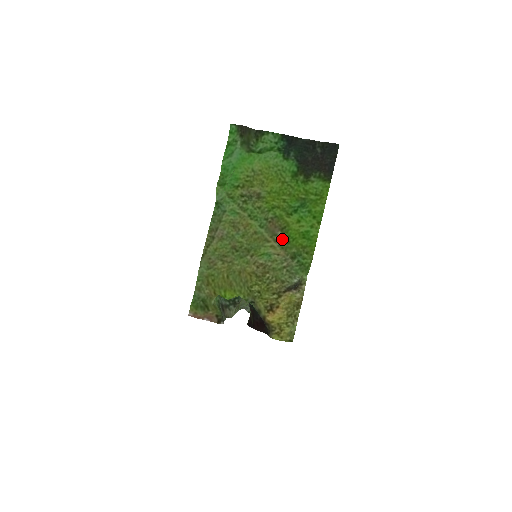
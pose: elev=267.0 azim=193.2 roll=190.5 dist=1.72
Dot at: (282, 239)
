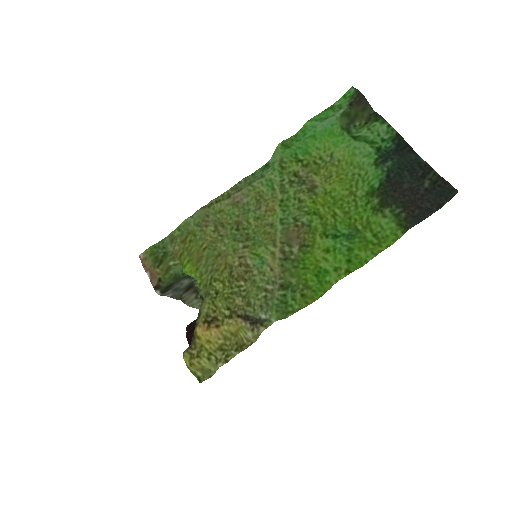
Dot at: (292, 256)
